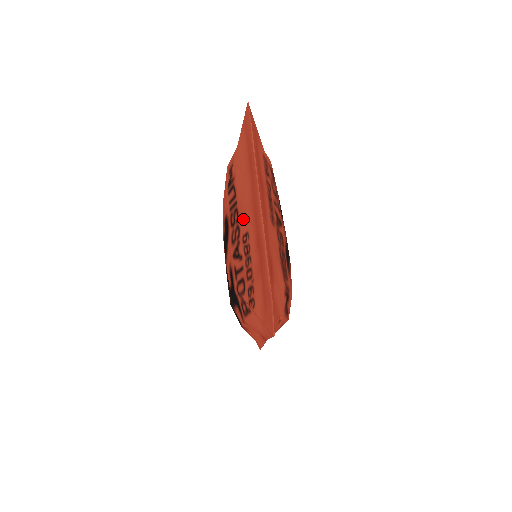
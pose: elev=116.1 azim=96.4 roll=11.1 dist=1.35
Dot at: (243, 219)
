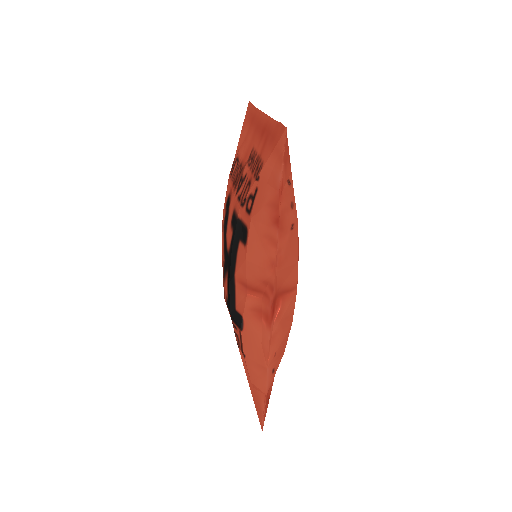
Dot at: (247, 154)
